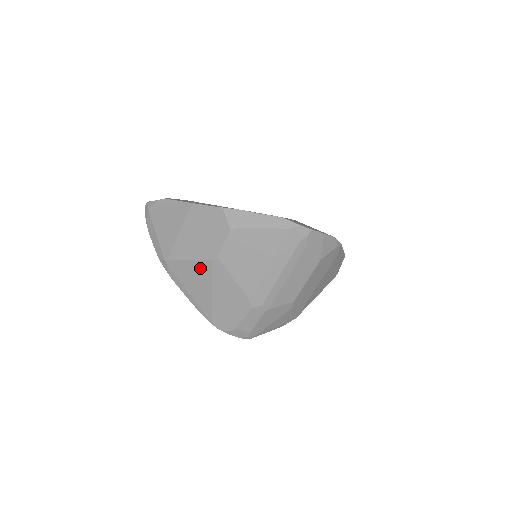
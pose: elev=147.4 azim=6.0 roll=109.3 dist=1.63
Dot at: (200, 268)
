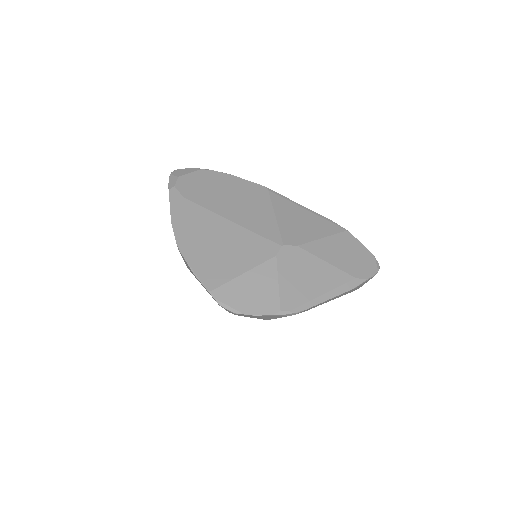
Dot at: occluded
